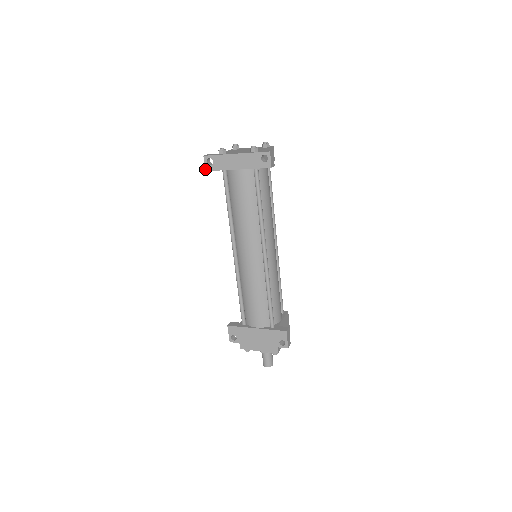
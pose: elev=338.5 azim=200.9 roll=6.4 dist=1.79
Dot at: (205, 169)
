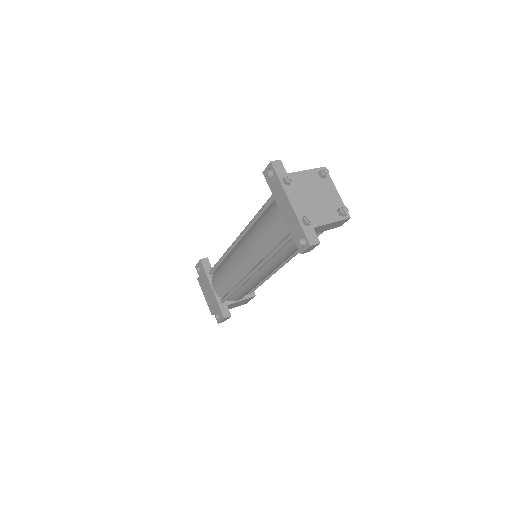
Dot at: (263, 171)
